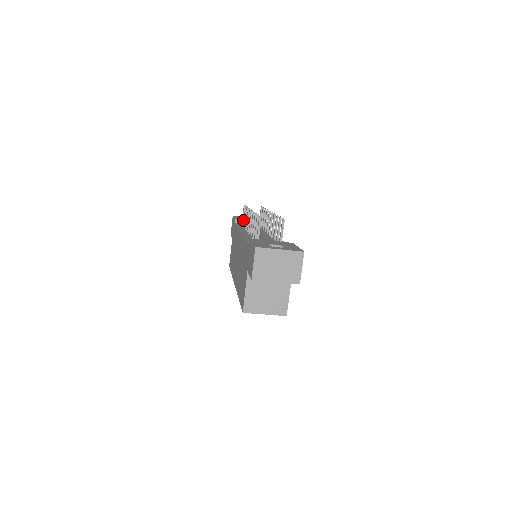
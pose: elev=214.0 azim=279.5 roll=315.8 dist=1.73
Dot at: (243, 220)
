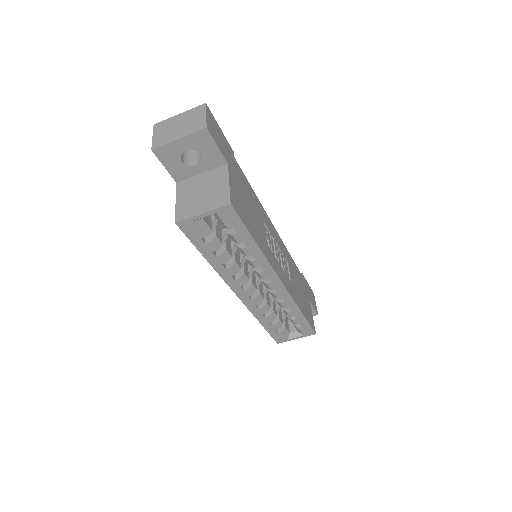
Dot at: occluded
